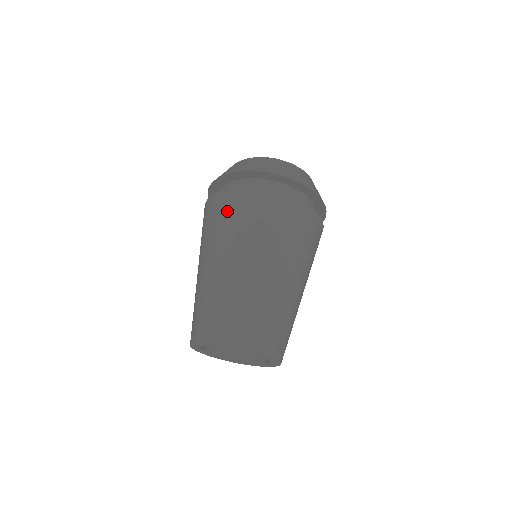
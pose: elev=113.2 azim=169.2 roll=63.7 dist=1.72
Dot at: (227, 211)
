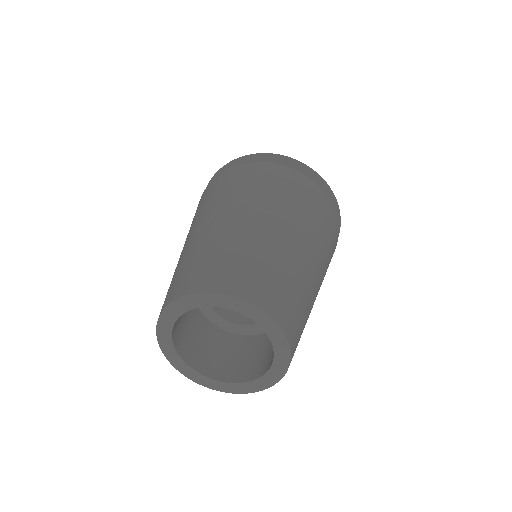
Dot at: (239, 179)
